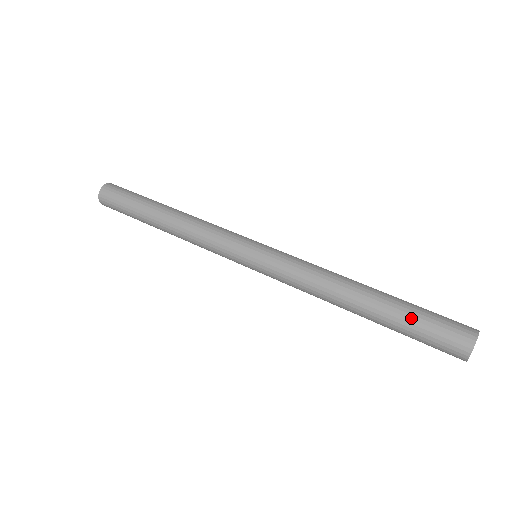
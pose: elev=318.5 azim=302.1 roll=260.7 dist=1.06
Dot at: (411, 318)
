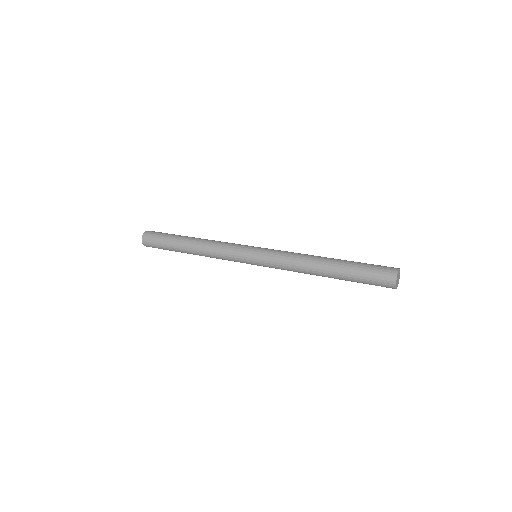
Dot at: (360, 263)
